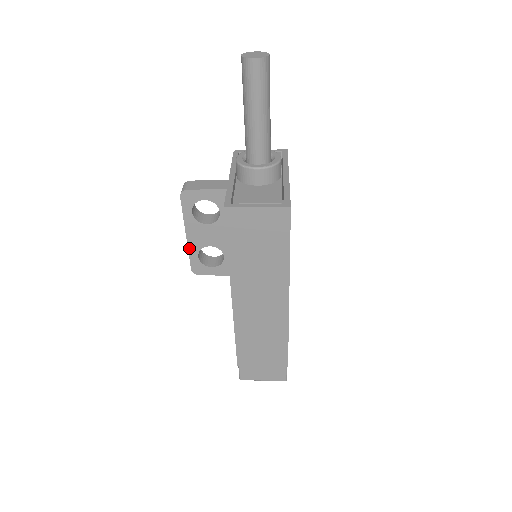
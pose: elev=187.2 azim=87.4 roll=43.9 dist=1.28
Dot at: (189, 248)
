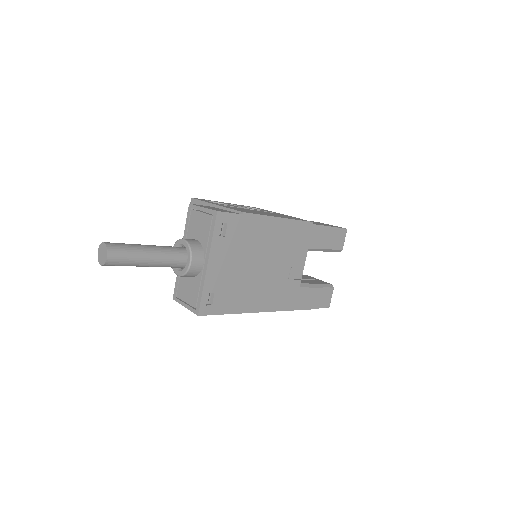
Dot at: occluded
